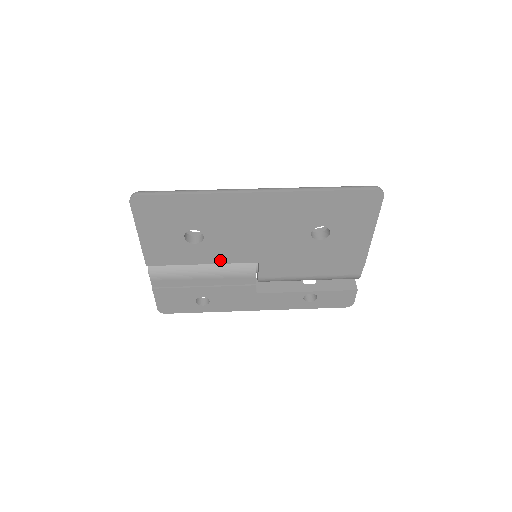
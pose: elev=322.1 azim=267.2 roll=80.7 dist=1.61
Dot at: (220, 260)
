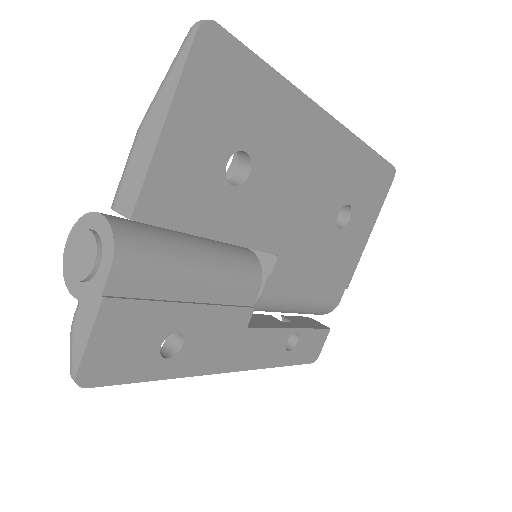
Dot at: (242, 237)
